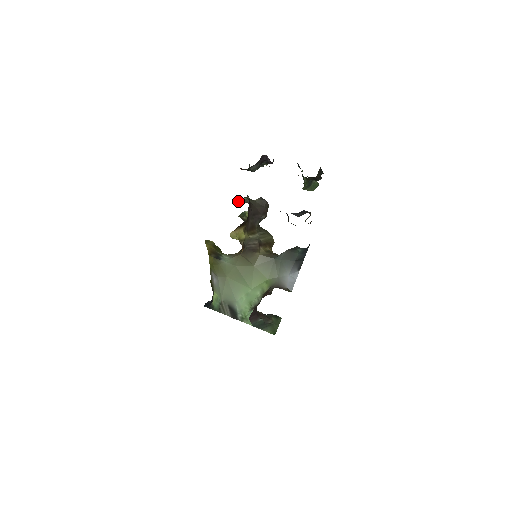
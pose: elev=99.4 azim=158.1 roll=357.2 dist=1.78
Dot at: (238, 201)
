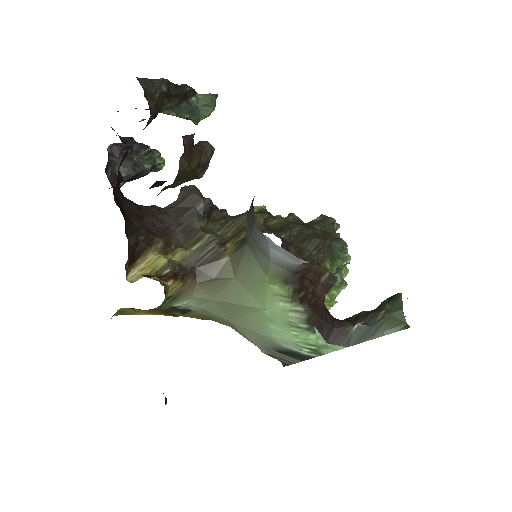
Dot at: occluded
